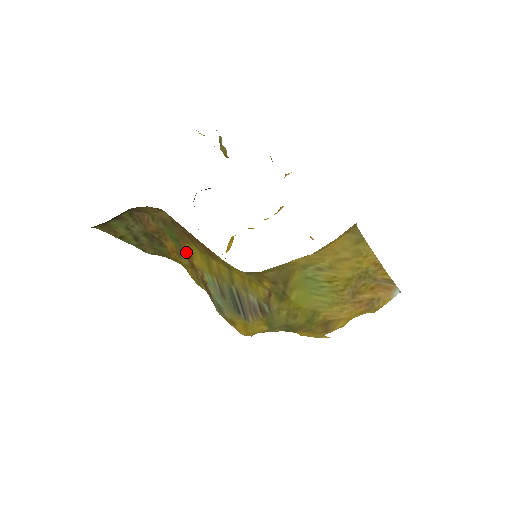
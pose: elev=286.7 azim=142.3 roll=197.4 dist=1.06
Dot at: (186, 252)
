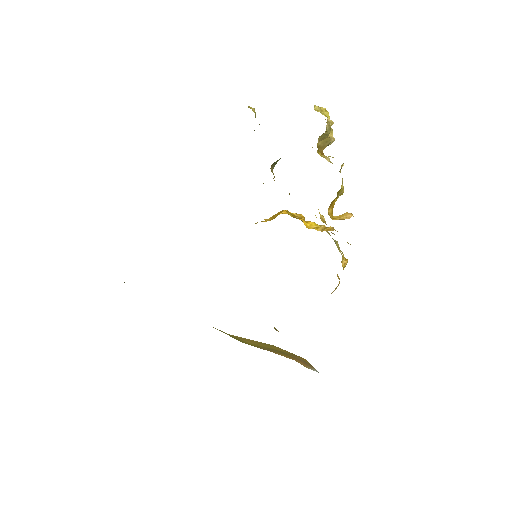
Dot at: occluded
